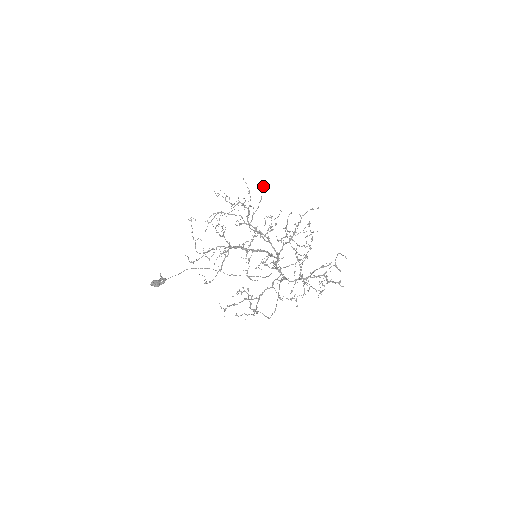
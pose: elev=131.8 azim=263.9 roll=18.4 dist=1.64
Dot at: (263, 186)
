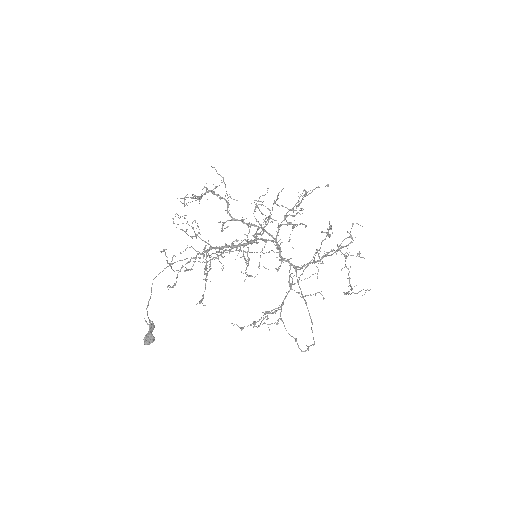
Dot at: occluded
